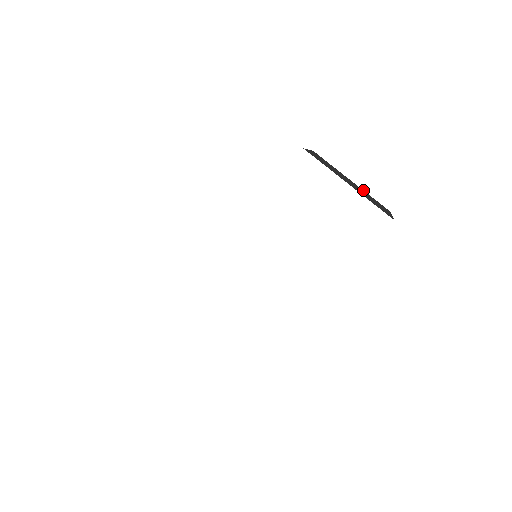
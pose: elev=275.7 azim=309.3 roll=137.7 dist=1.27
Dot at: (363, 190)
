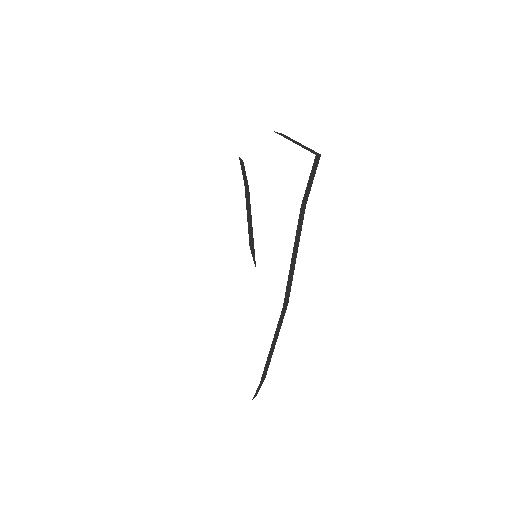
Dot at: occluded
